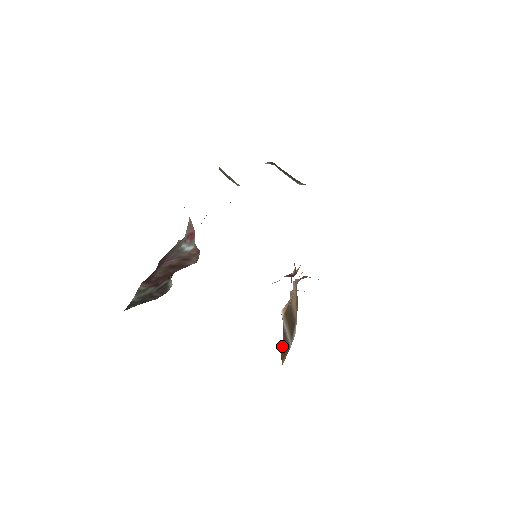
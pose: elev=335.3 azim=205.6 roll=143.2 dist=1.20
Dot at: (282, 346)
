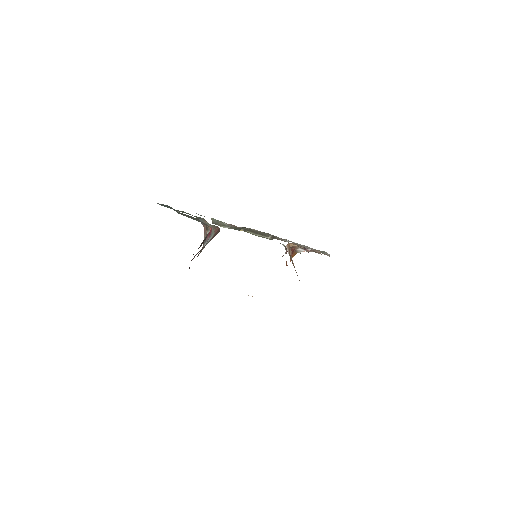
Dot at: occluded
